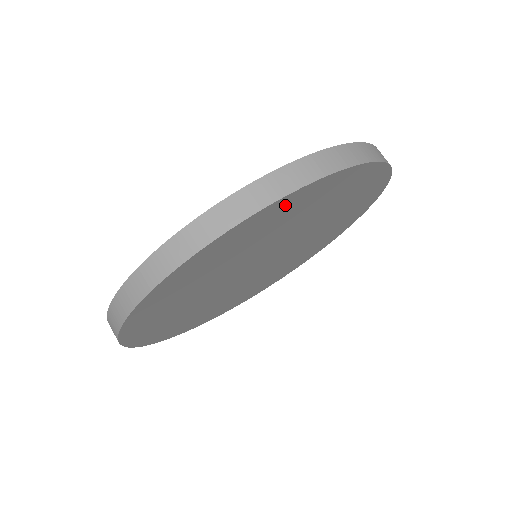
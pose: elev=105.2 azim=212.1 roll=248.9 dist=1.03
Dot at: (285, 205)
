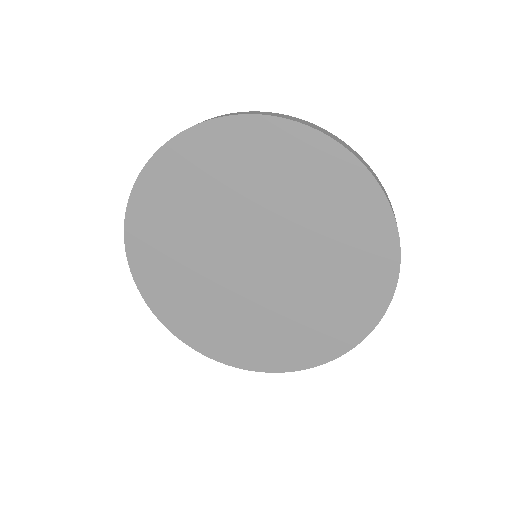
Dot at: (166, 168)
